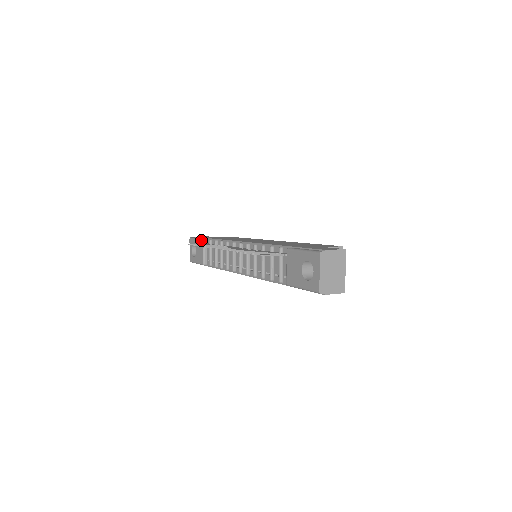
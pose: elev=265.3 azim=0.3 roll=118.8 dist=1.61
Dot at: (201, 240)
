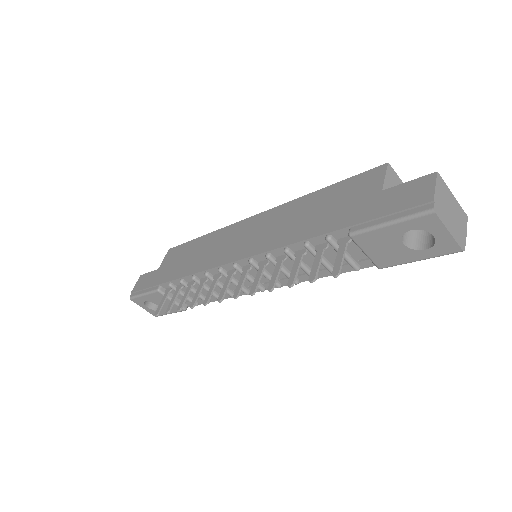
Dot at: (155, 293)
